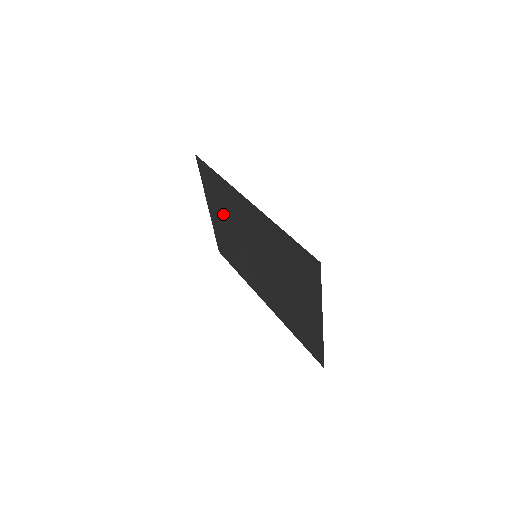
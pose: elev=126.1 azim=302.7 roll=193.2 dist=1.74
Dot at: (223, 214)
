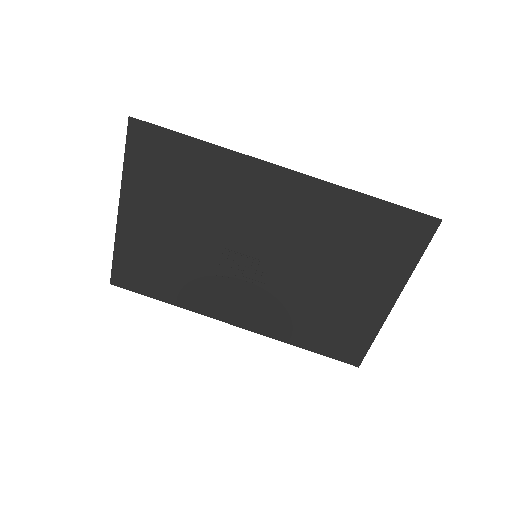
Dot at: (176, 210)
